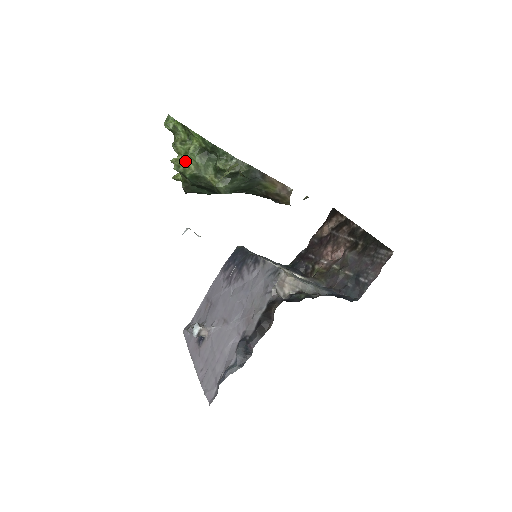
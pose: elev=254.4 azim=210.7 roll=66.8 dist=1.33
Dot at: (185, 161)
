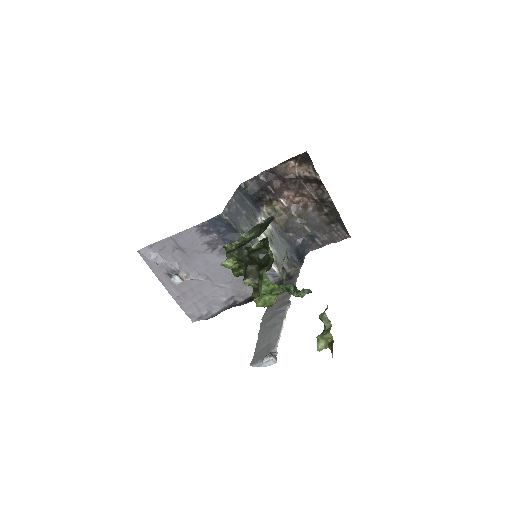
Dot at: (271, 305)
